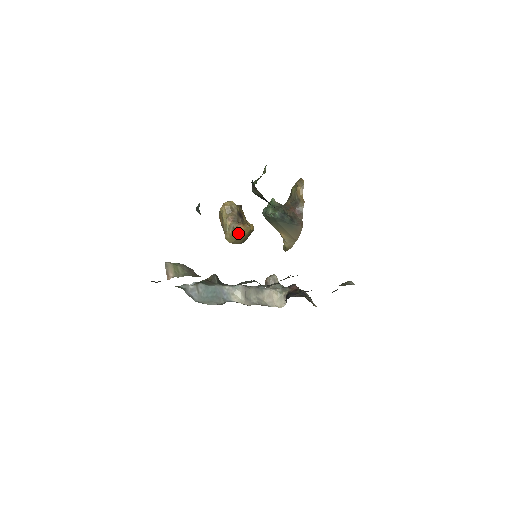
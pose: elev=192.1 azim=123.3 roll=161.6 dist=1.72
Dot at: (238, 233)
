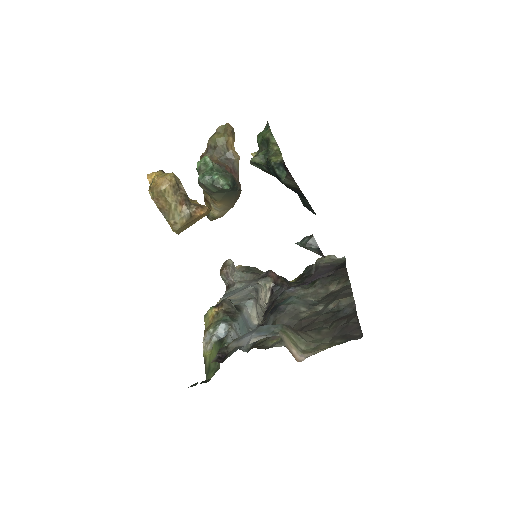
Dot at: (194, 220)
